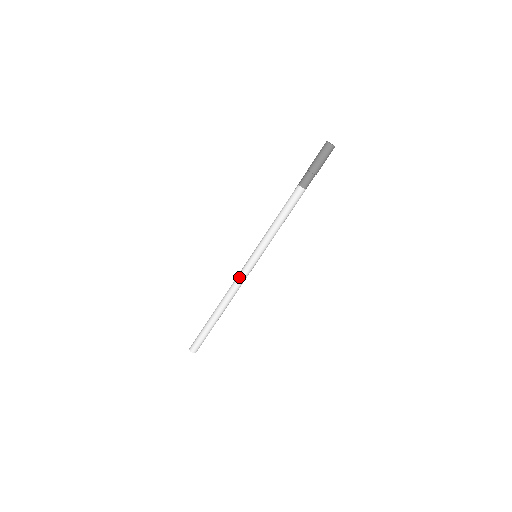
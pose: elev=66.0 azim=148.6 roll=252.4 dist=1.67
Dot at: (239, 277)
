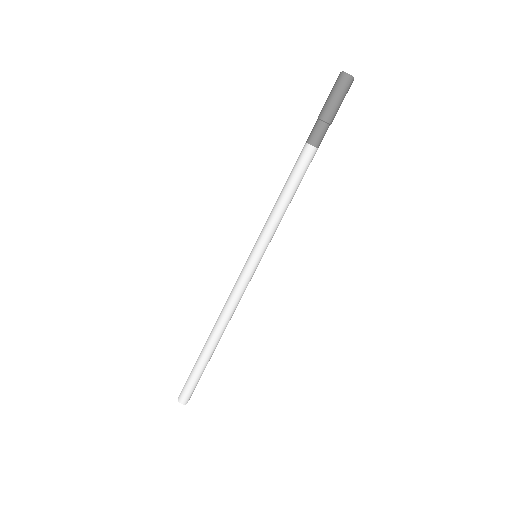
Dot at: (239, 292)
